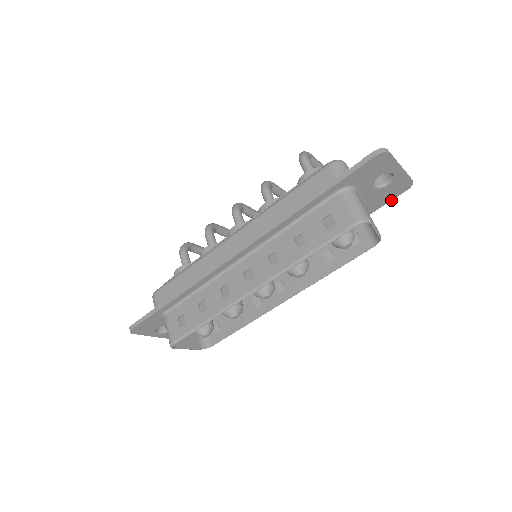
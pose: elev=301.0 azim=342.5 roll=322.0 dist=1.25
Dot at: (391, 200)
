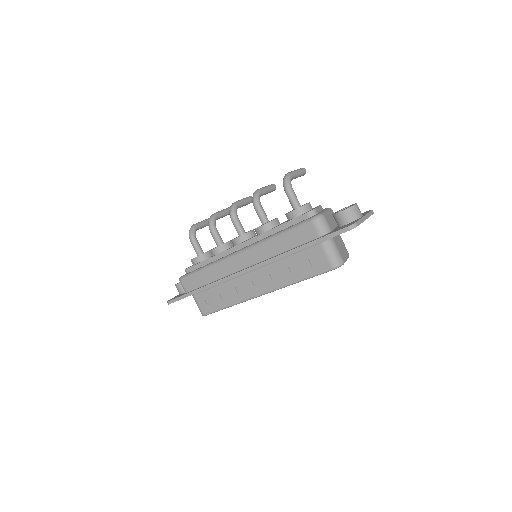
Dot at: occluded
